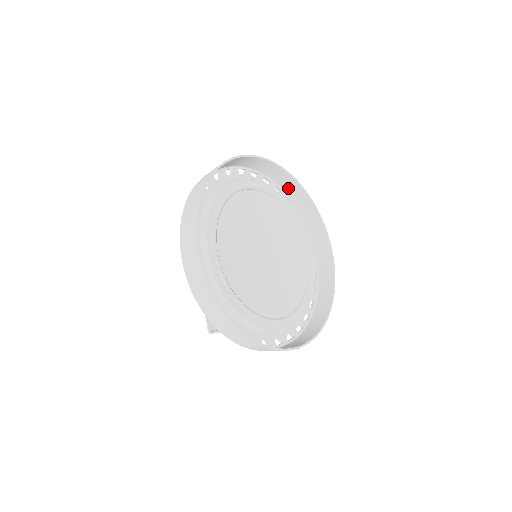
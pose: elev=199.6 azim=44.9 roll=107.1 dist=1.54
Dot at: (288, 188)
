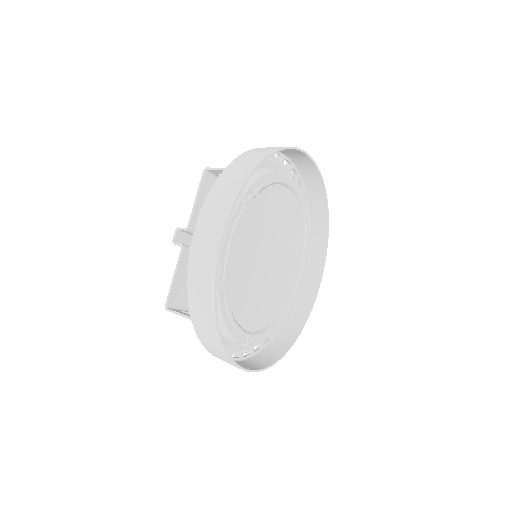
Dot at: (314, 203)
